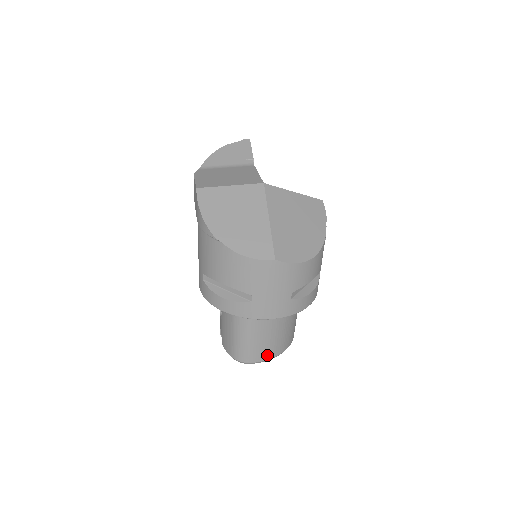
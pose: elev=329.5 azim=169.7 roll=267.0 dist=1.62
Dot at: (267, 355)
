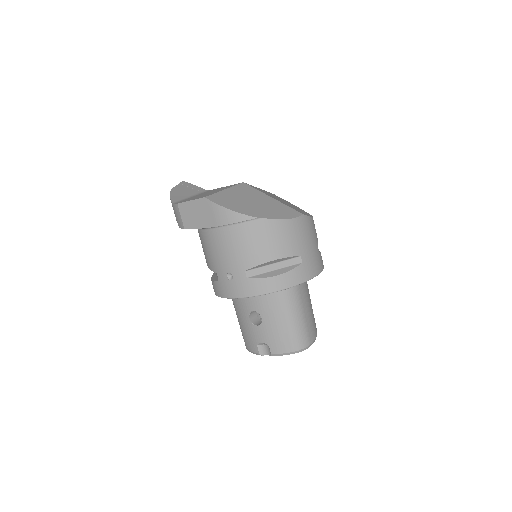
Dot at: (314, 332)
